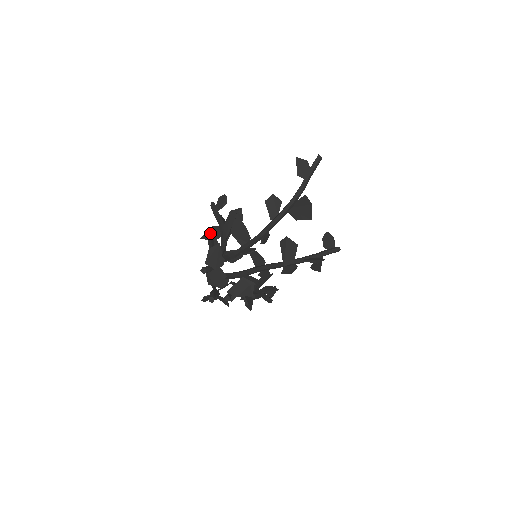
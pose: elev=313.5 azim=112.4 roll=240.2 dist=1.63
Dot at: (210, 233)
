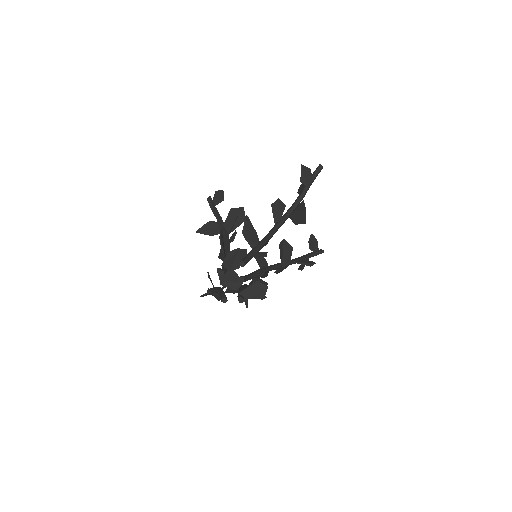
Dot at: (221, 233)
